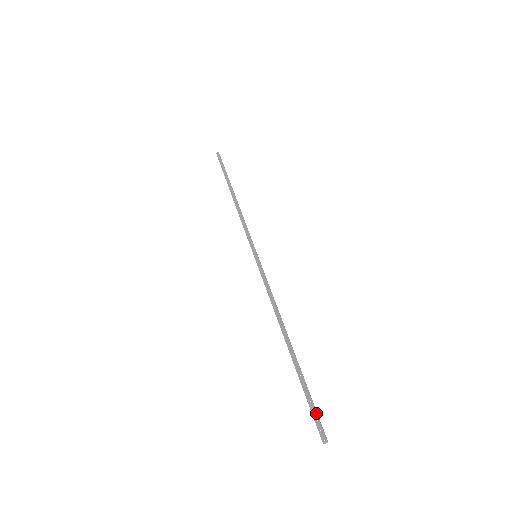
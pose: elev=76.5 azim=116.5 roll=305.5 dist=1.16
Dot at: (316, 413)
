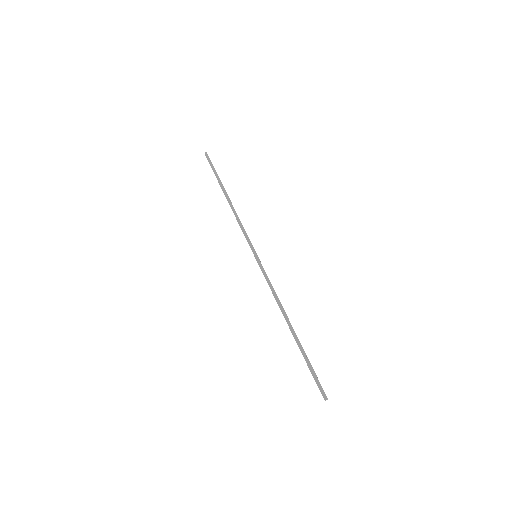
Dot at: (317, 381)
